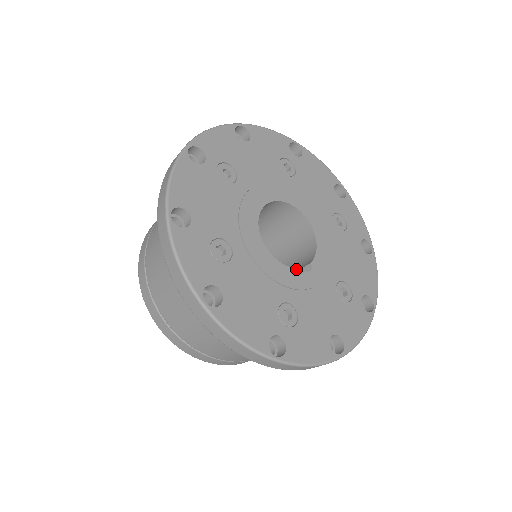
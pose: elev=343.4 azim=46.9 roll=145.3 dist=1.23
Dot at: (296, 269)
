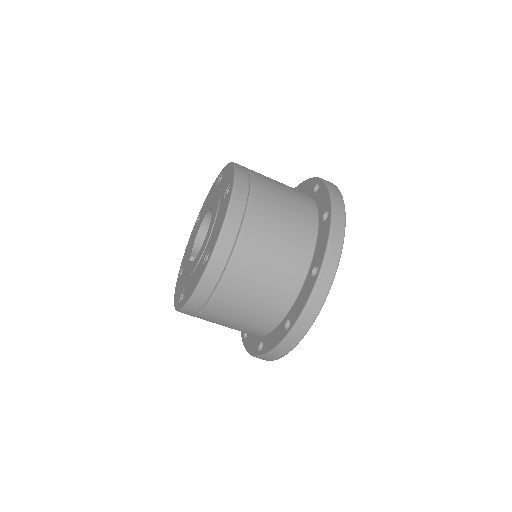
Dot at: occluded
